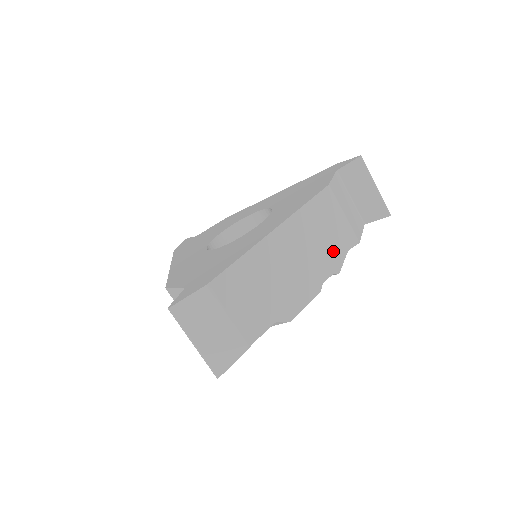
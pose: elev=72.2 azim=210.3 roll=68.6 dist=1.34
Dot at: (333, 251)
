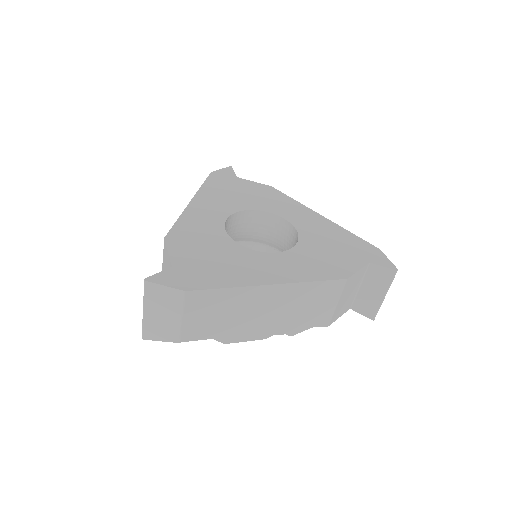
Dot at: (302, 321)
